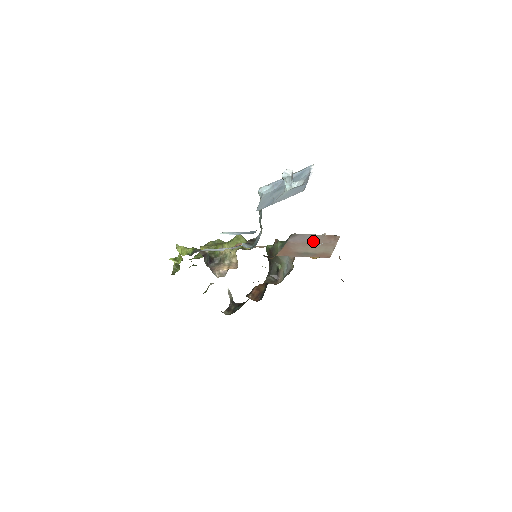
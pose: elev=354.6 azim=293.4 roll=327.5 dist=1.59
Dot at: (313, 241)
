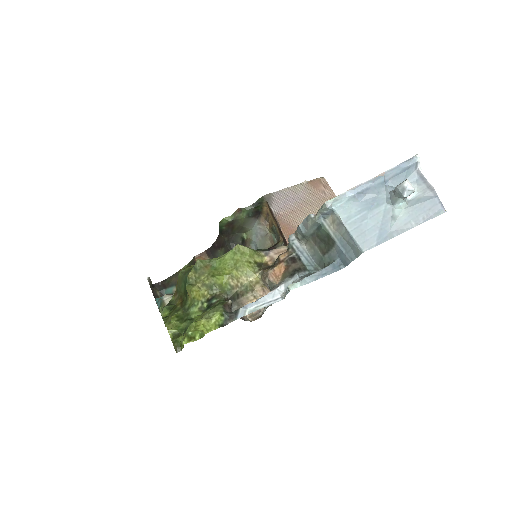
Dot at: (304, 200)
